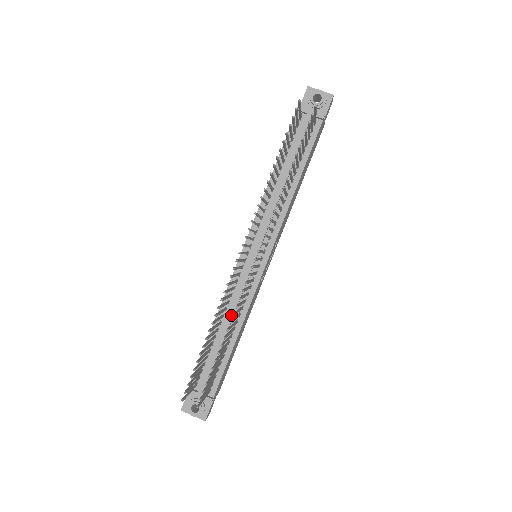
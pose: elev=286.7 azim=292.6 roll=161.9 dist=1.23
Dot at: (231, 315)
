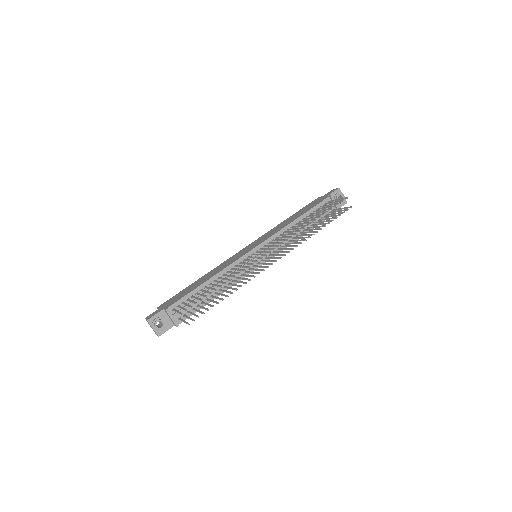
Dot at: (225, 281)
